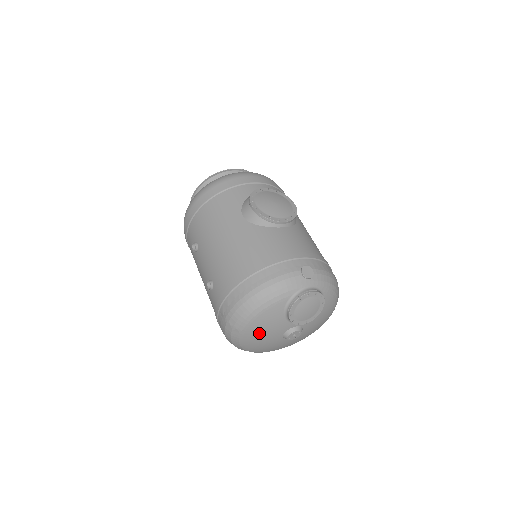
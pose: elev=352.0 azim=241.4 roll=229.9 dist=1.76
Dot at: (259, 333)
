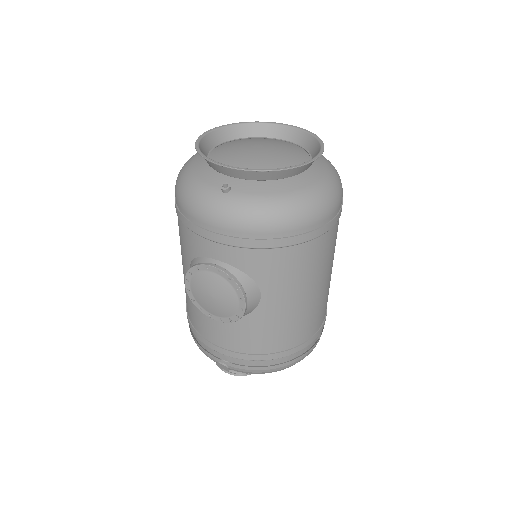
Dot at: occluded
